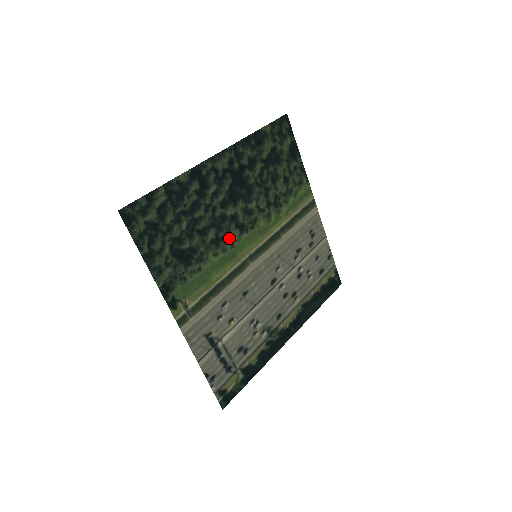
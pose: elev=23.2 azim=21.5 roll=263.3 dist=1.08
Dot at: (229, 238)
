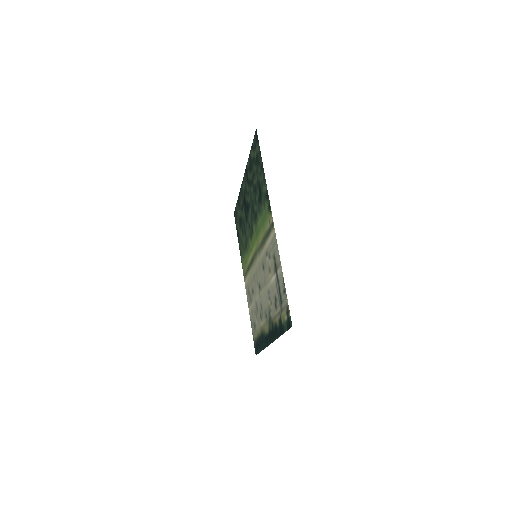
Dot at: (254, 224)
